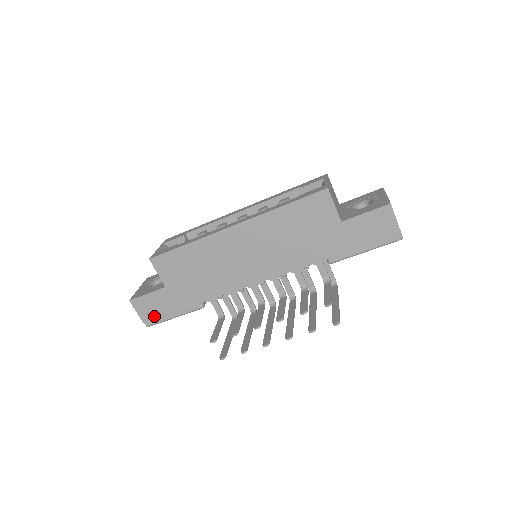
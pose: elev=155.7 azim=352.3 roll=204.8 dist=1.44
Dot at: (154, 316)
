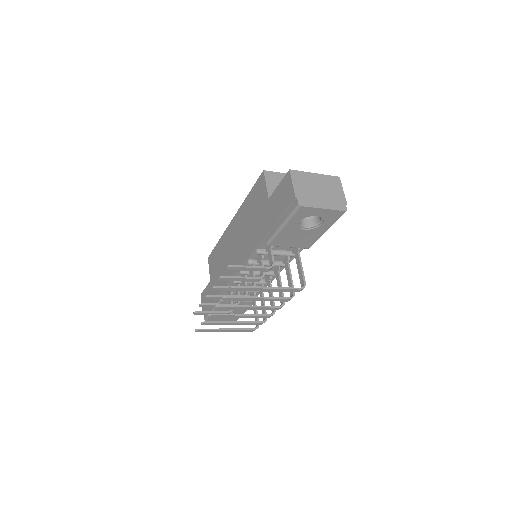
Dot at: (206, 308)
